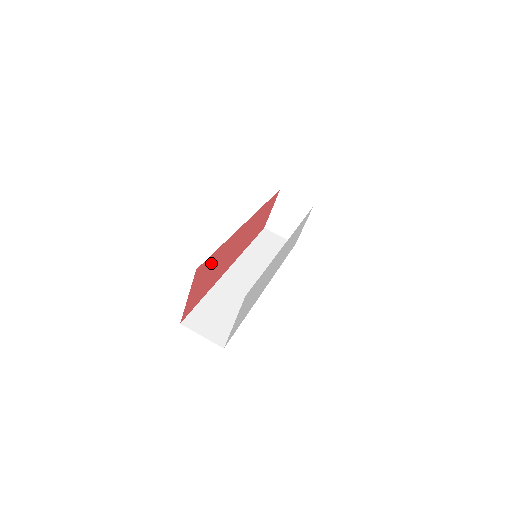
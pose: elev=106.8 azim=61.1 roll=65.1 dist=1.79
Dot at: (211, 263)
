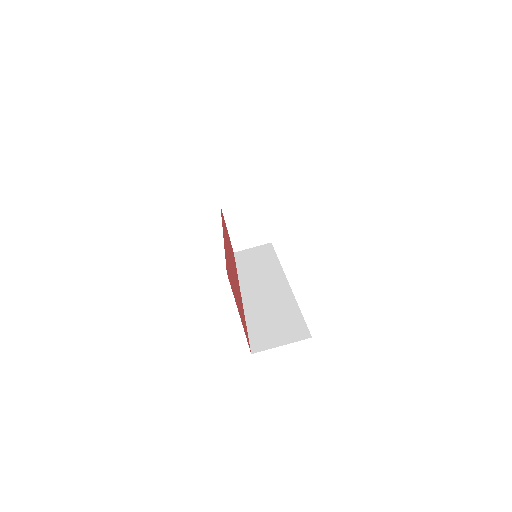
Dot at: (230, 273)
